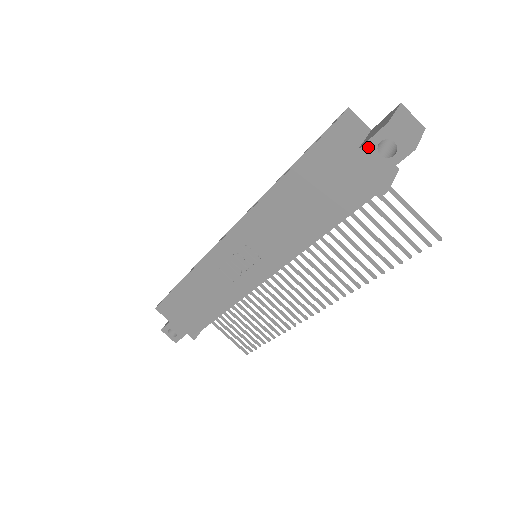
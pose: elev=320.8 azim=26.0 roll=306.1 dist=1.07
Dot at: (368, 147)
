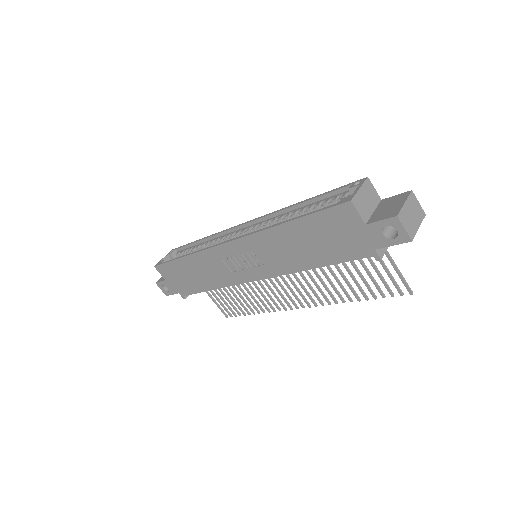
Dot at: (375, 226)
